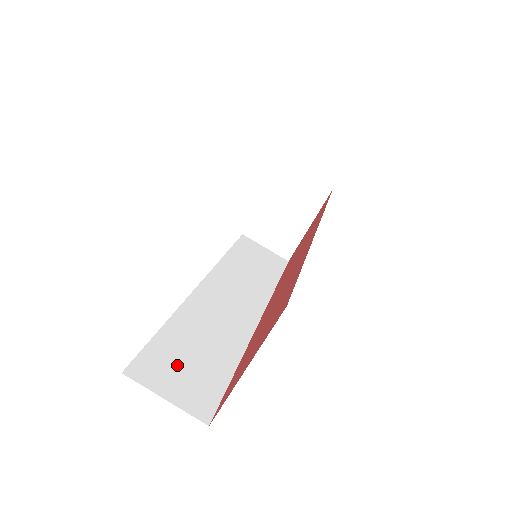
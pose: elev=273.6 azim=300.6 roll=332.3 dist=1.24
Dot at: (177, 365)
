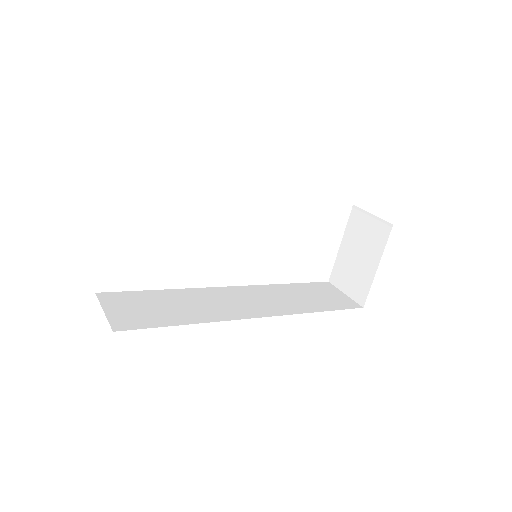
Dot at: (138, 305)
